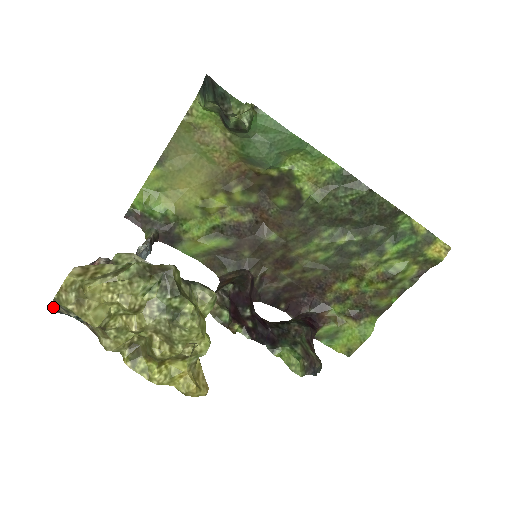
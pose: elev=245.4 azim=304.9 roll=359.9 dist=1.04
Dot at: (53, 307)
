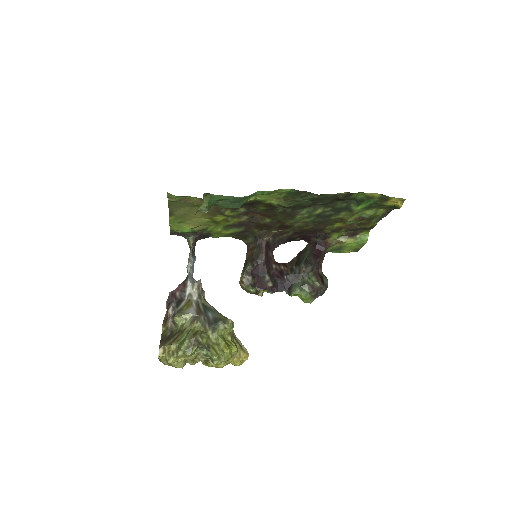
Dot at: occluded
